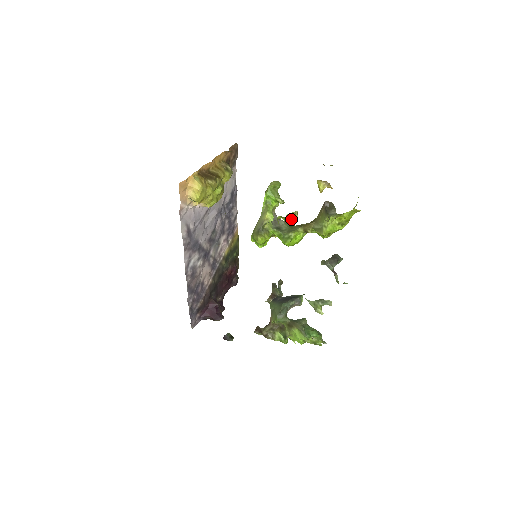
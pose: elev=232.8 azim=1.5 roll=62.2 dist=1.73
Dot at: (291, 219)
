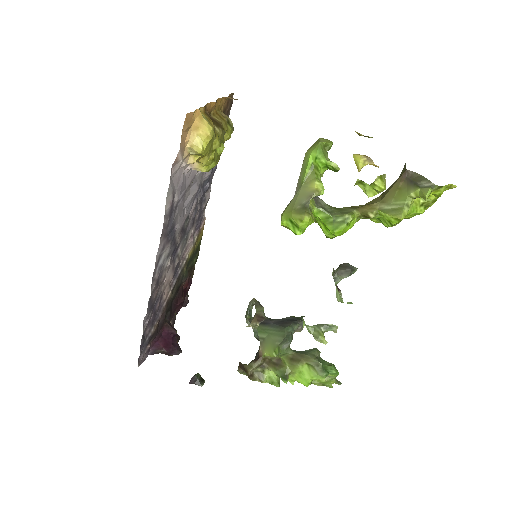
Dot at: (381, 184)
